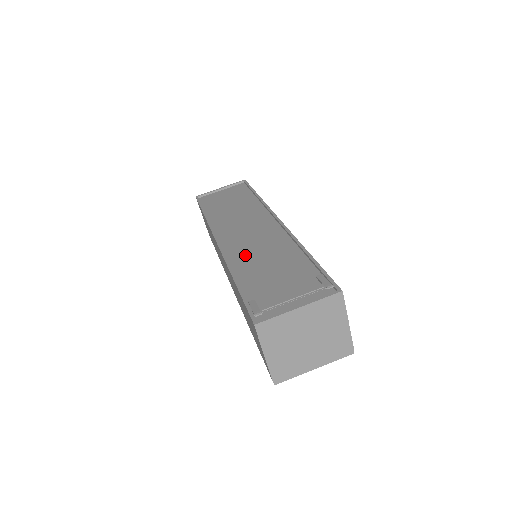
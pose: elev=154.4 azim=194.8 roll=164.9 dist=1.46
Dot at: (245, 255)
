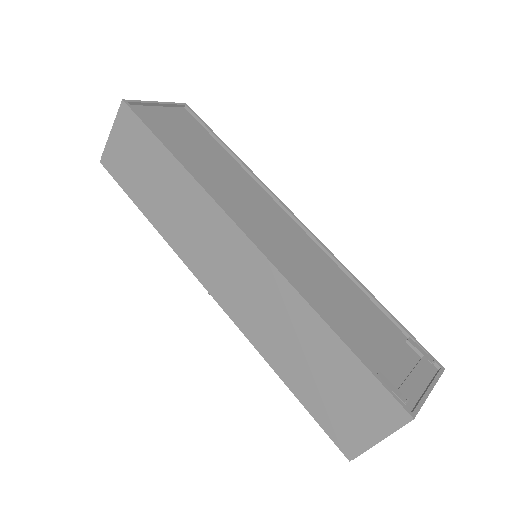
Dot at: (304, 278)
